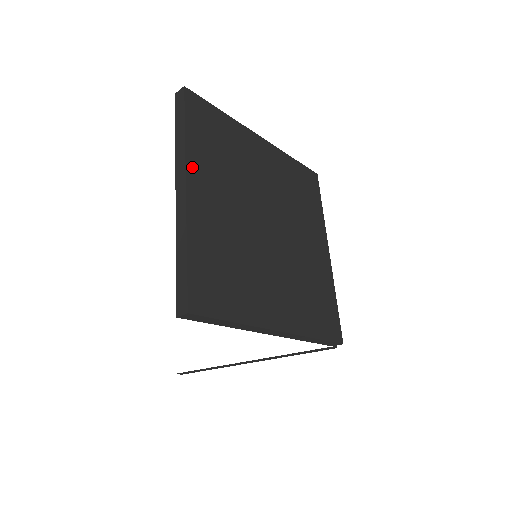
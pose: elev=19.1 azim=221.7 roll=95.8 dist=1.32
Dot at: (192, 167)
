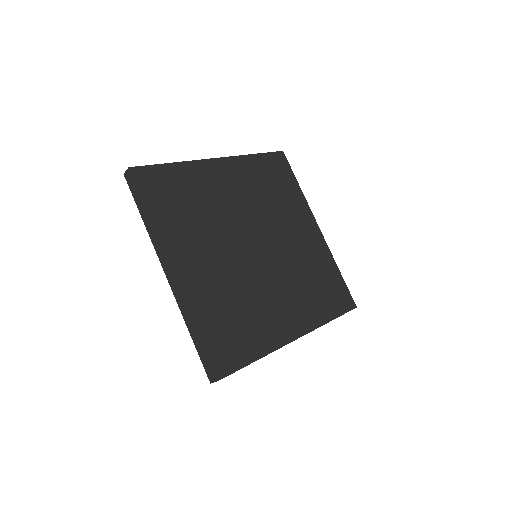
Dot at: (169, 247)
